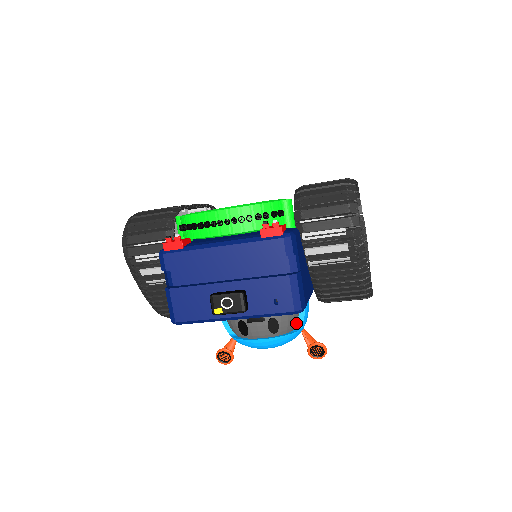
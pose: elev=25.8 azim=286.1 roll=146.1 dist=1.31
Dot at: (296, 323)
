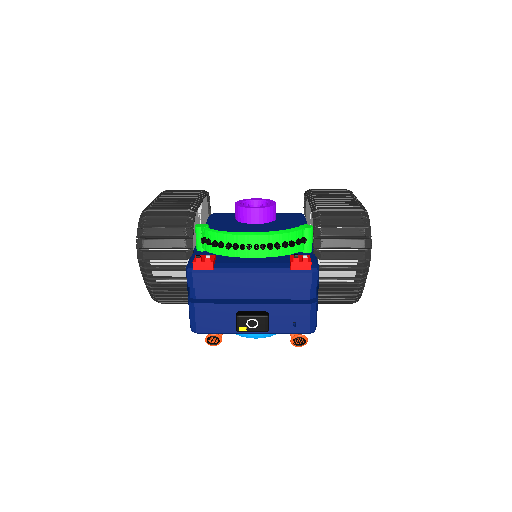
Dot at: occluded
